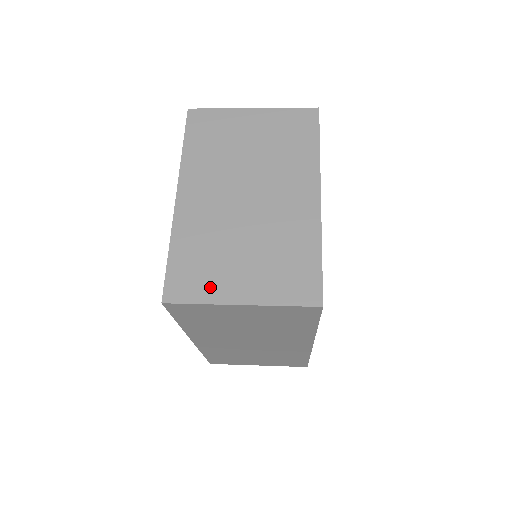
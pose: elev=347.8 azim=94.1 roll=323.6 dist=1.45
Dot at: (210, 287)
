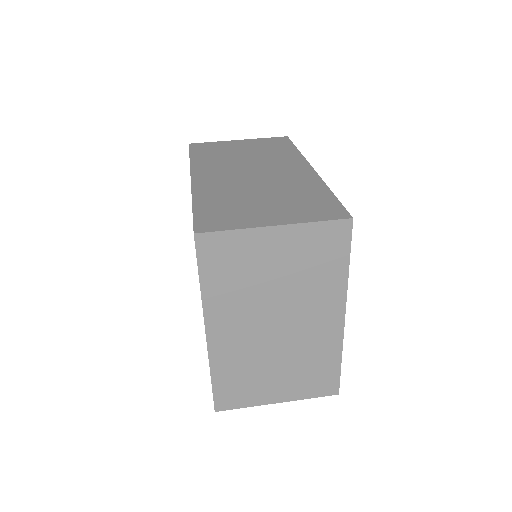
Dot at: (252, 397)
